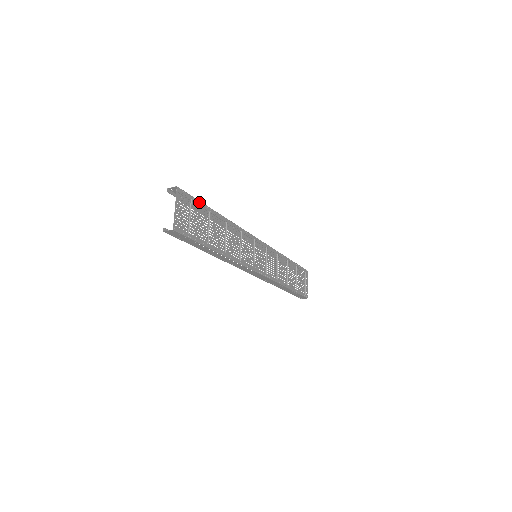
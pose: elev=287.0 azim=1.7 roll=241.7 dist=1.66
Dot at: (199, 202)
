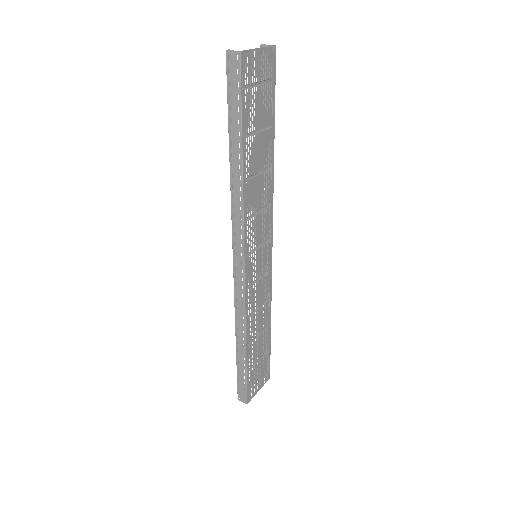
Dot at: (274, 99)
